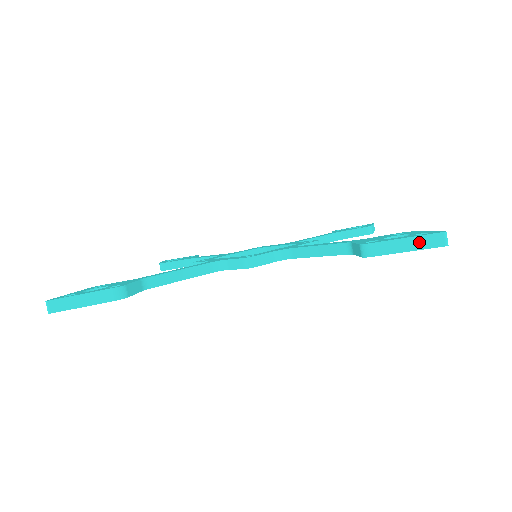
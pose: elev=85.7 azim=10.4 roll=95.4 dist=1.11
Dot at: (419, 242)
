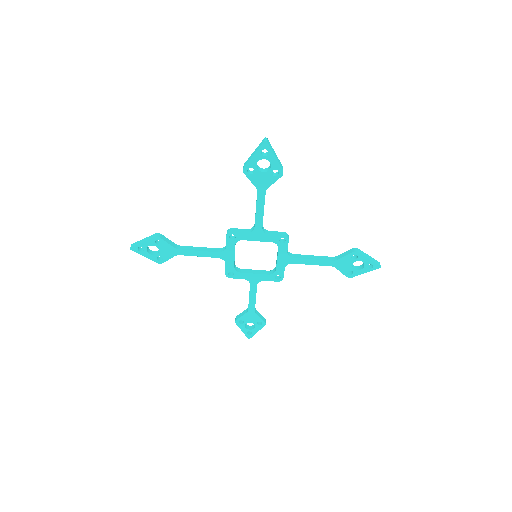
Dot at: (373, 259)
